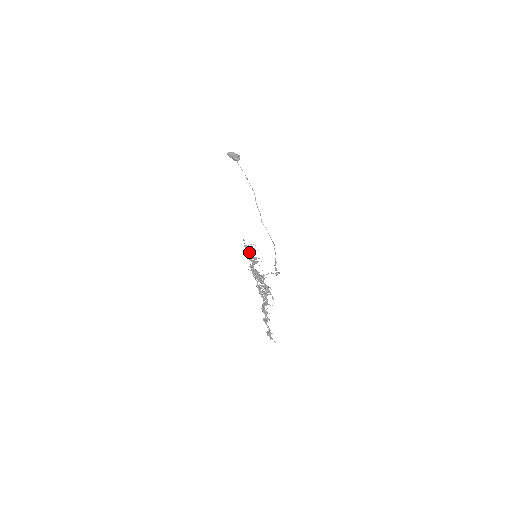
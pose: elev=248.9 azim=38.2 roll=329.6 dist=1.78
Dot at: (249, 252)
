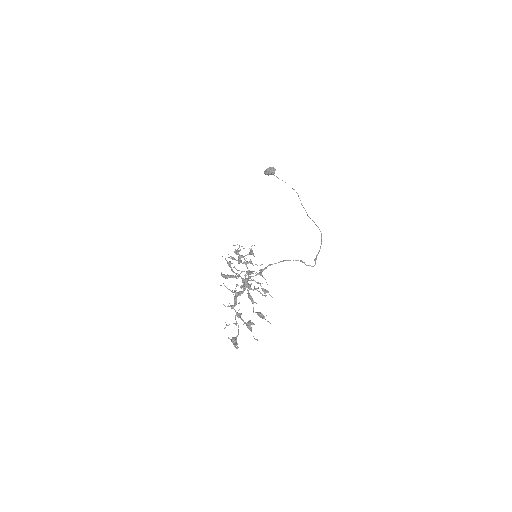
Dot at: (254, 256)
